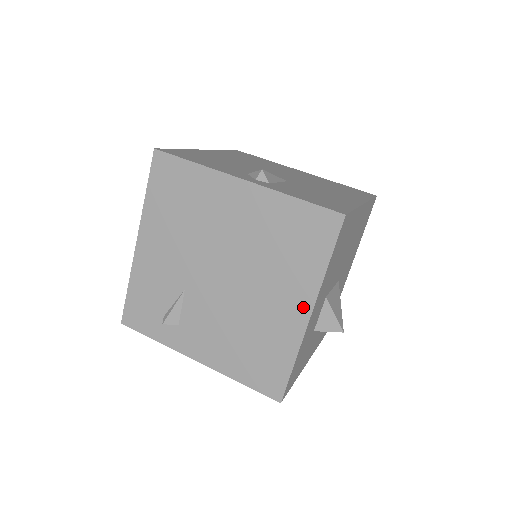
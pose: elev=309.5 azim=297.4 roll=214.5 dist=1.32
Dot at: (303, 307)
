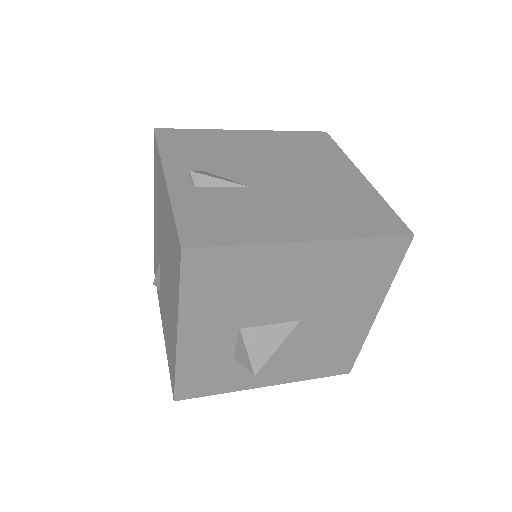
Dot at: (175, 325)
